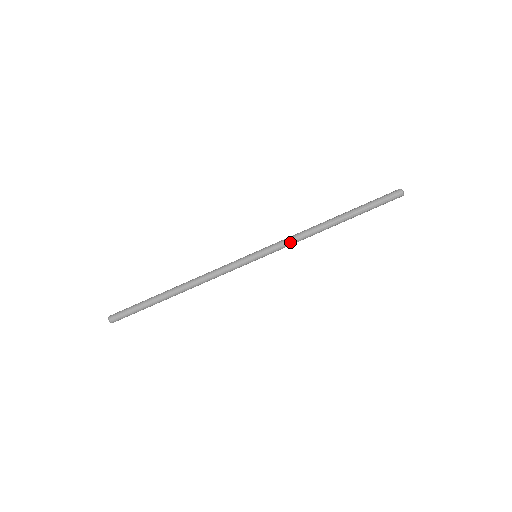
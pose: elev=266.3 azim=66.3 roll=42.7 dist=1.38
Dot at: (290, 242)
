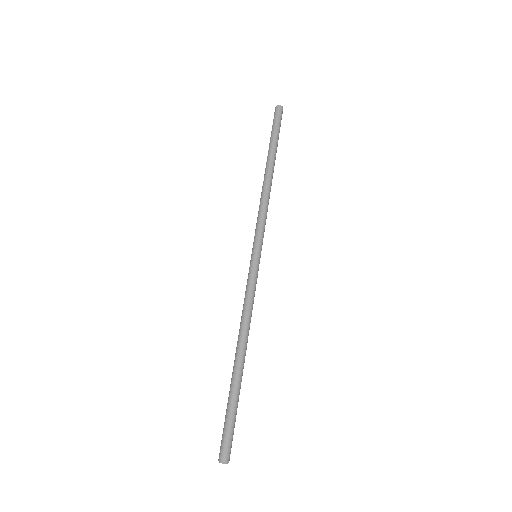
Dot at: (259, 216)
